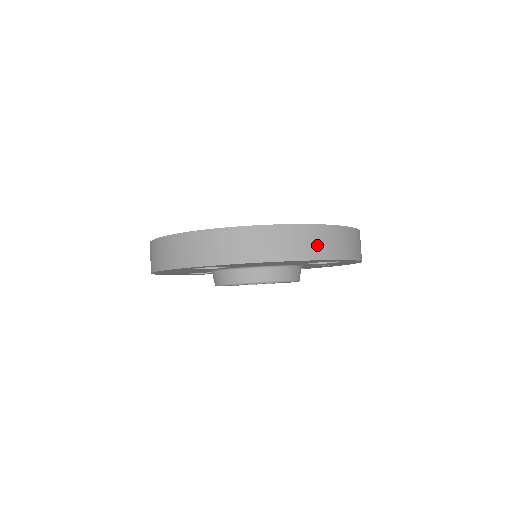
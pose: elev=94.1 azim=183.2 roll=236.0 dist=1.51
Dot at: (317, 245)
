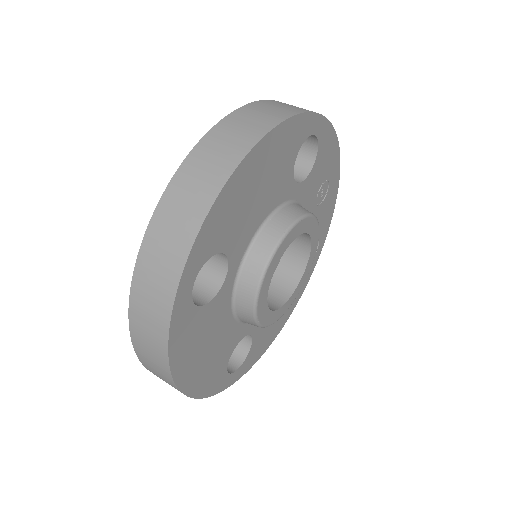
Dot at: (265, 115)
